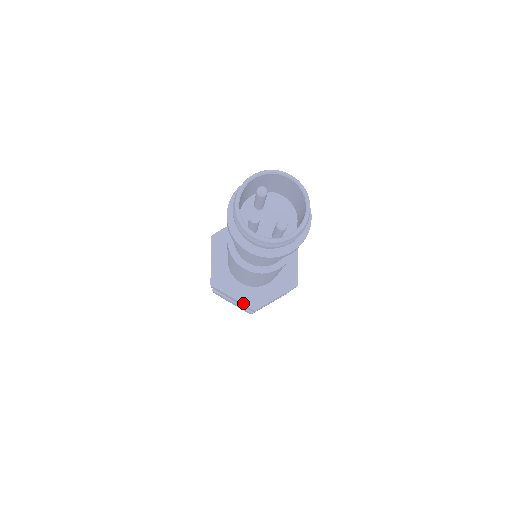
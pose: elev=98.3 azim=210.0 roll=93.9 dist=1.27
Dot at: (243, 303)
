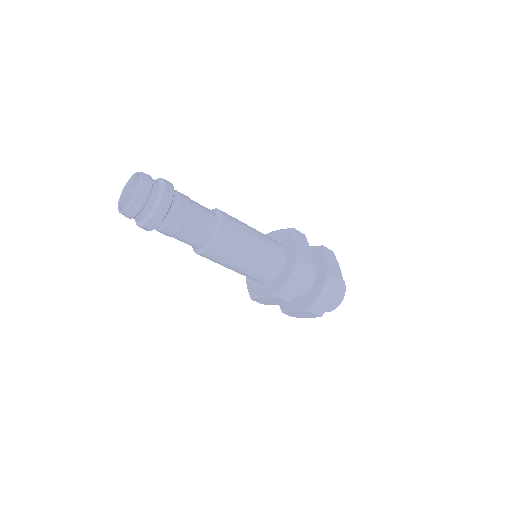
Dot at: (269, 297)
